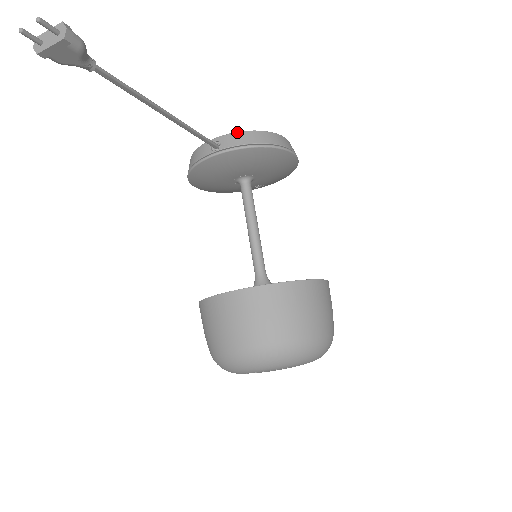
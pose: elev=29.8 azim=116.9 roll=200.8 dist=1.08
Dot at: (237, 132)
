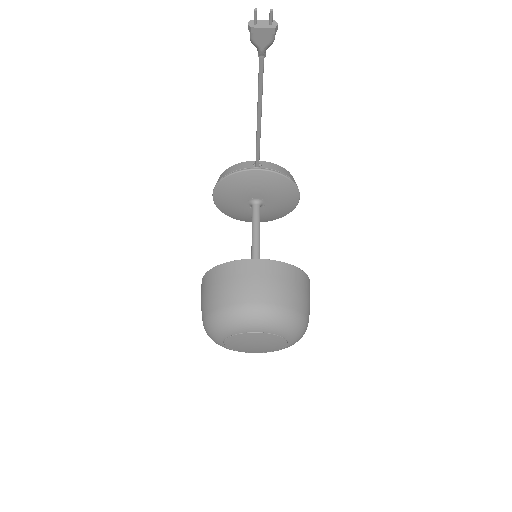
Dot at: occluded
